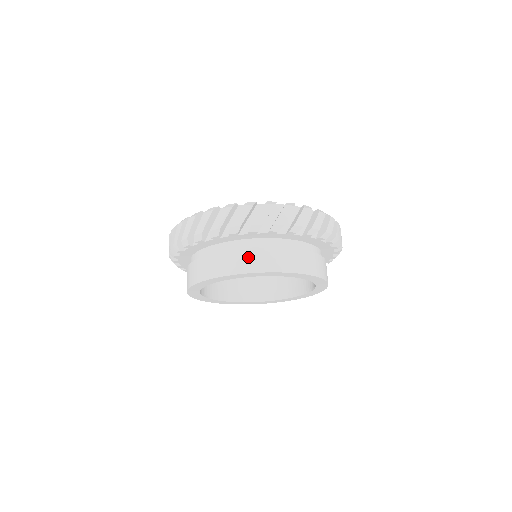
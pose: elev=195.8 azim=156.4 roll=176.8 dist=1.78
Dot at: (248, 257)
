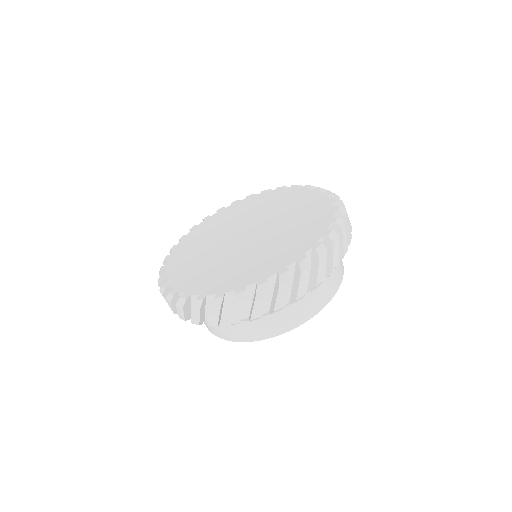
Dot at: (256, 327)
